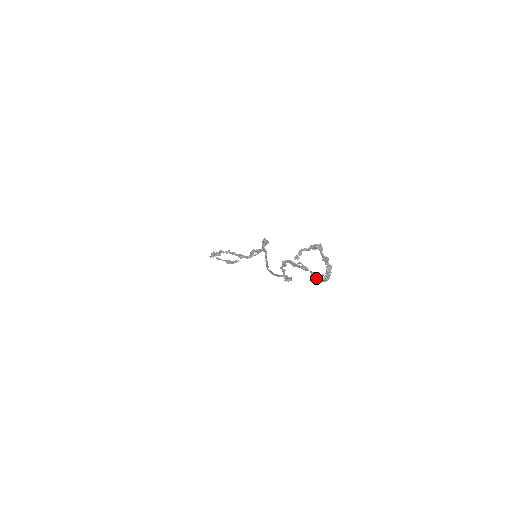
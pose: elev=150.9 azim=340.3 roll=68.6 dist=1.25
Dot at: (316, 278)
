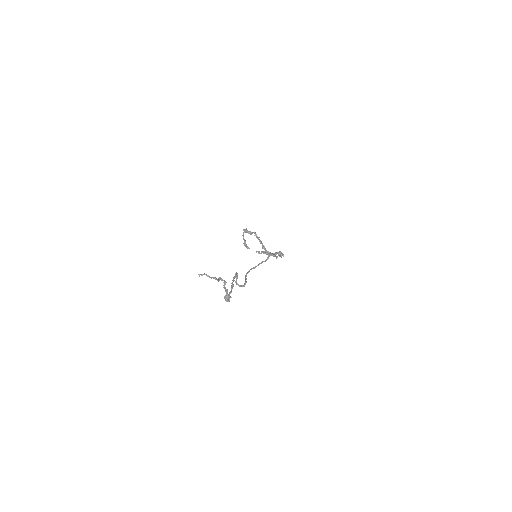
Dot at: occluded
